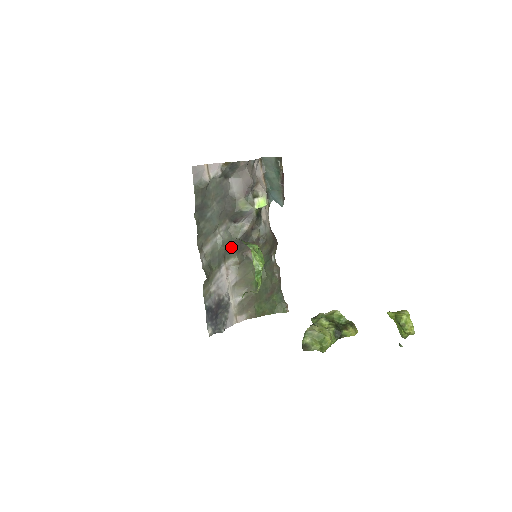
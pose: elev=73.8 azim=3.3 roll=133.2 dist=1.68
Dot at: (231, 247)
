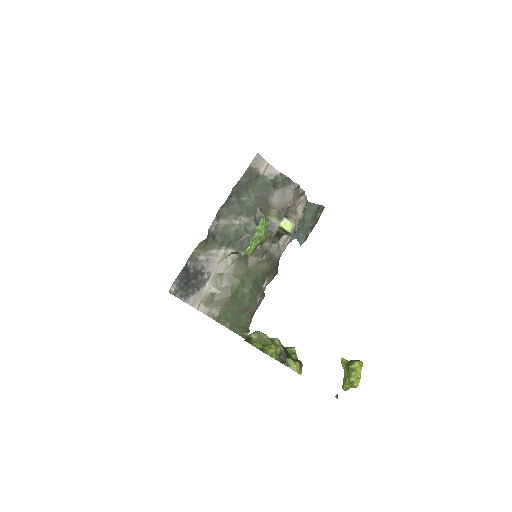
Dot at: (240, 240)
